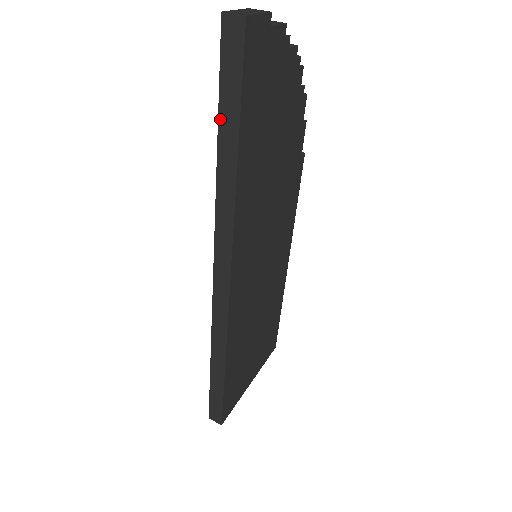
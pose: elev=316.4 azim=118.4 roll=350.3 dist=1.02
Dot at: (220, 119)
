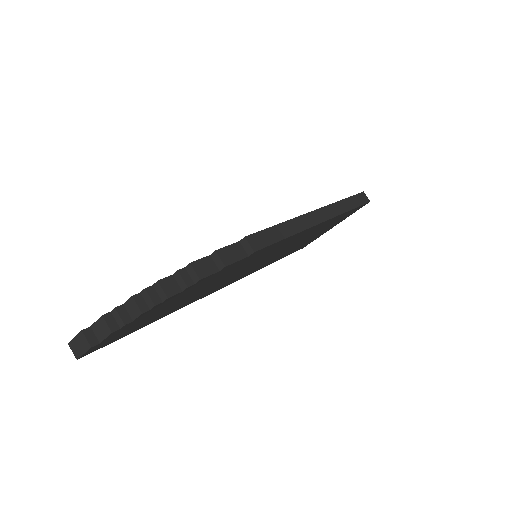
Dot at: occluded
